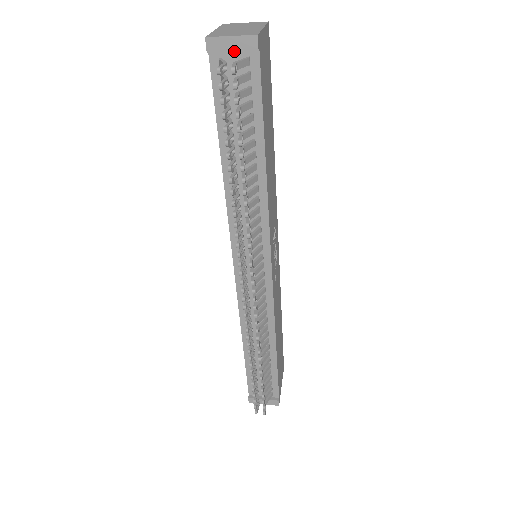
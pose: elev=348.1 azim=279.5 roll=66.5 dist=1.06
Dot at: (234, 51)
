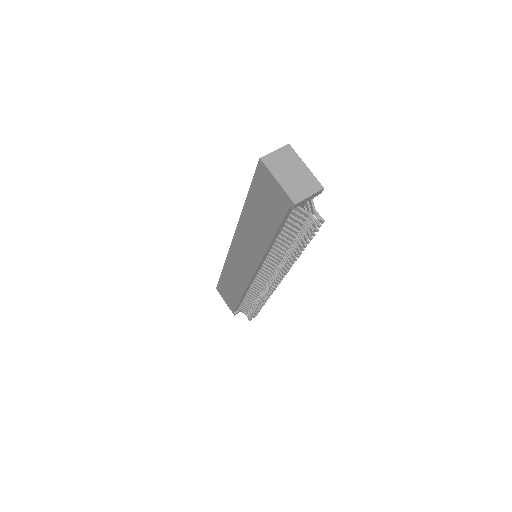
Dot at: occluded
